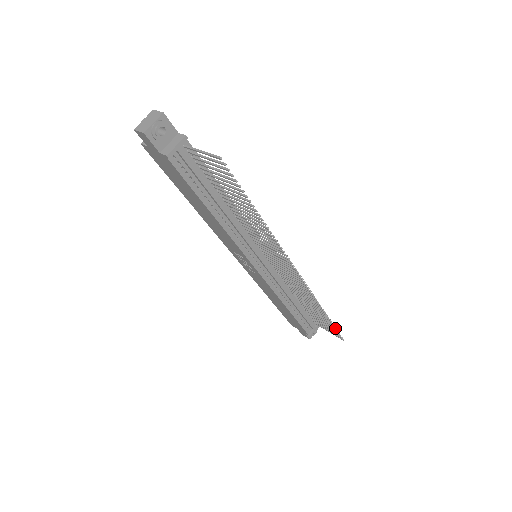
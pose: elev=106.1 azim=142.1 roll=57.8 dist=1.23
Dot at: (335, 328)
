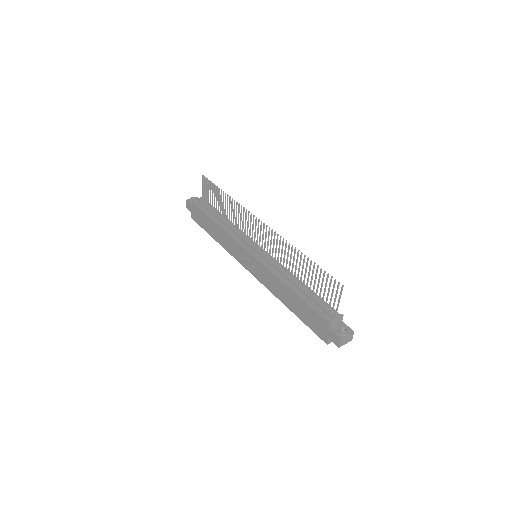
Dot at: (324, 271)
